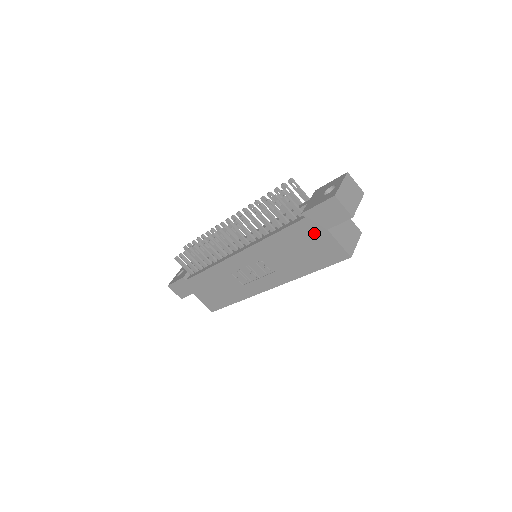
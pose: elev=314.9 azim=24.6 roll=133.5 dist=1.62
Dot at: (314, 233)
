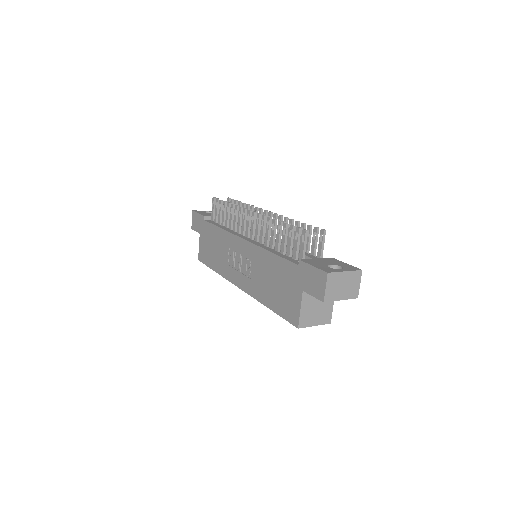
Dot at: (294, 283)
